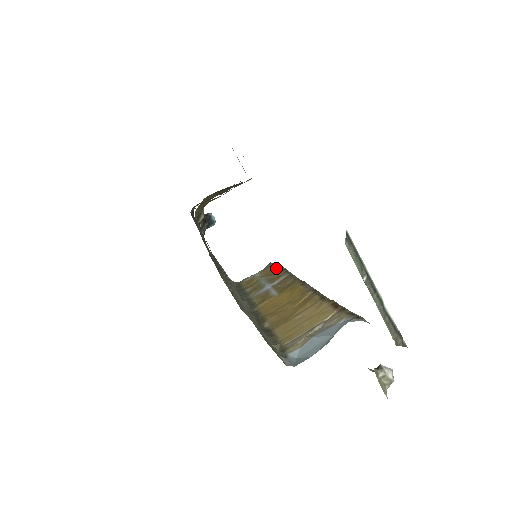
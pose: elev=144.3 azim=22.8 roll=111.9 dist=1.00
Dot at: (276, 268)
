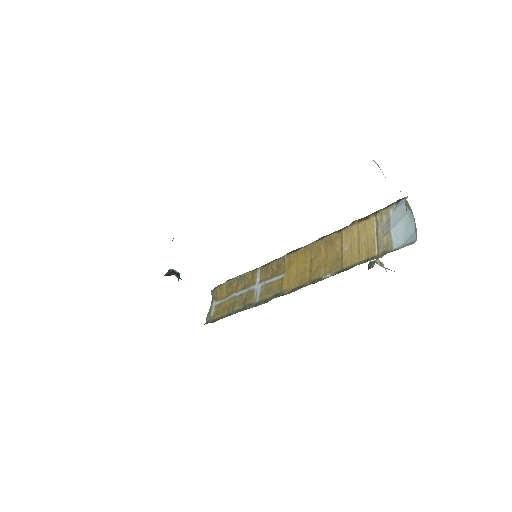
Dot at: (232, 282)
